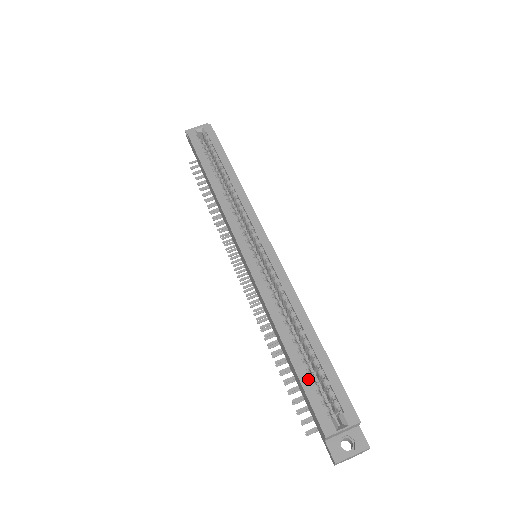
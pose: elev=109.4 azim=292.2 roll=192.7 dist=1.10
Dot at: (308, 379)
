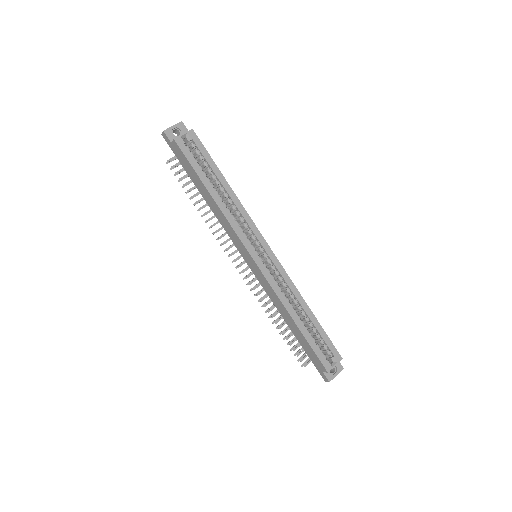
Dot at: (313, 342)
